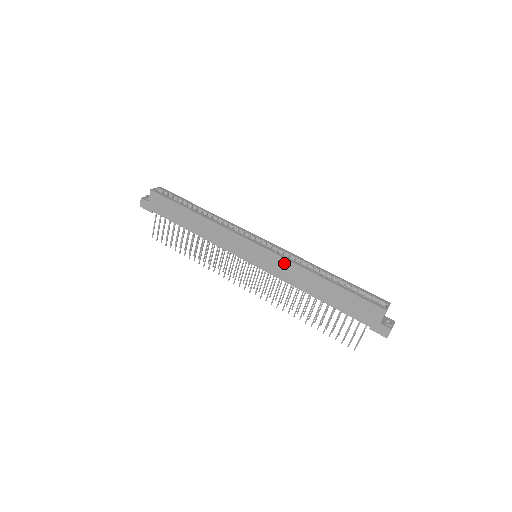
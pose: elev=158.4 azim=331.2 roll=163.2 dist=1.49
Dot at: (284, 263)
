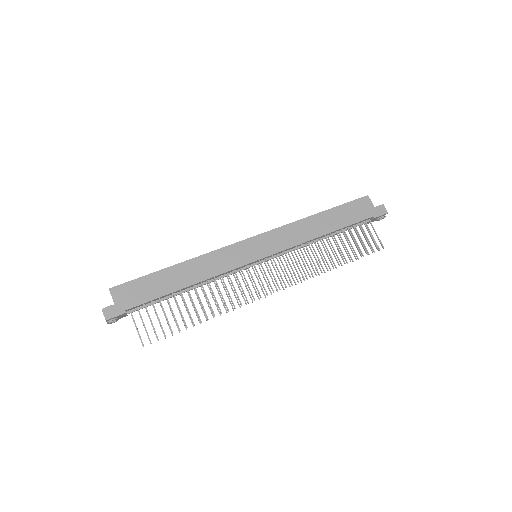
Dot at: (283, 231)
